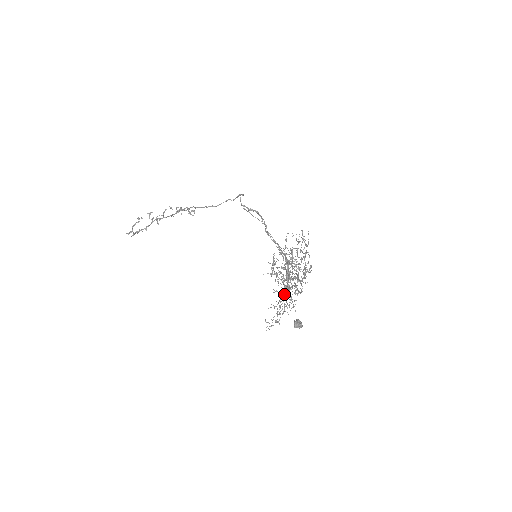
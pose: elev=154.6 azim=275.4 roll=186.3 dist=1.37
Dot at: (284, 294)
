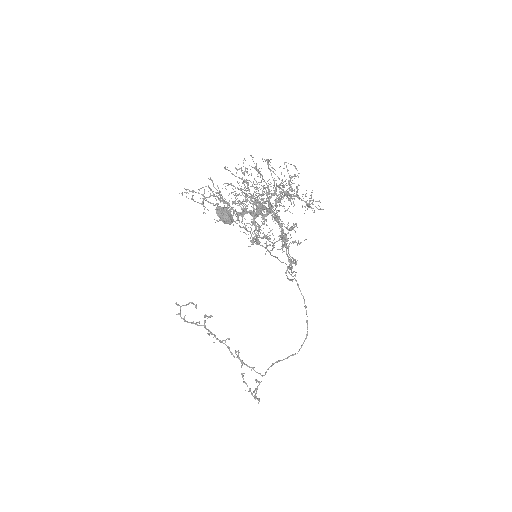
Dot at: (237, 188)
